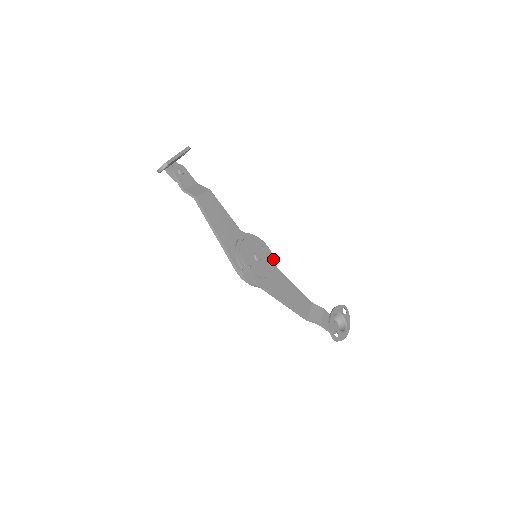
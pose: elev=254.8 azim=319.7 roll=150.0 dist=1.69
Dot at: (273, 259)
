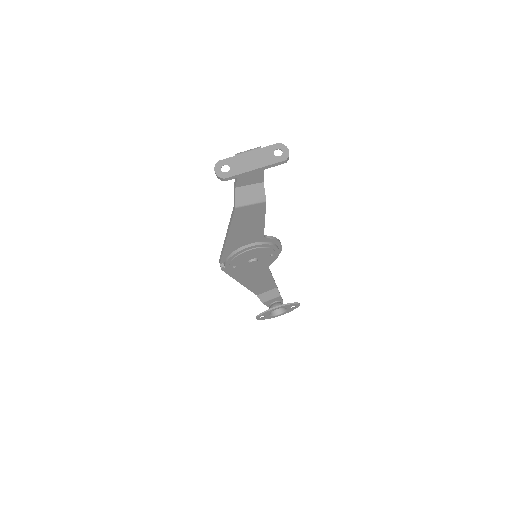
Dot at: occluded
